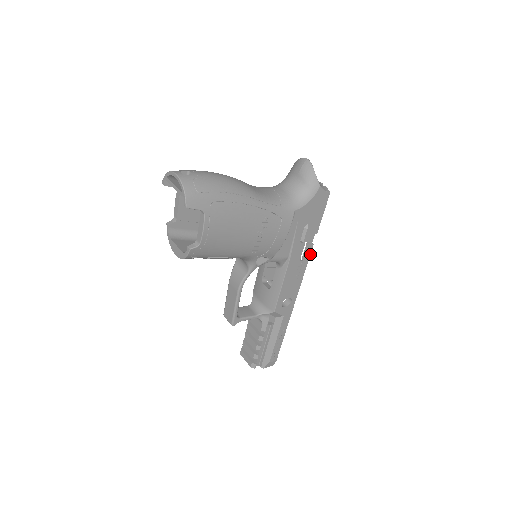
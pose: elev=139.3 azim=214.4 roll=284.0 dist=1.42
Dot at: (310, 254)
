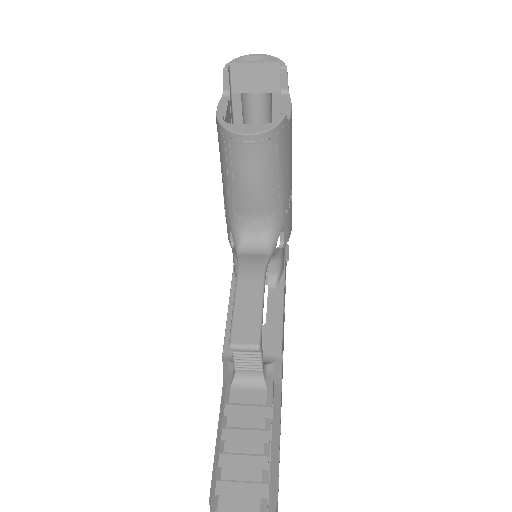
Dot at: (285, 293)
